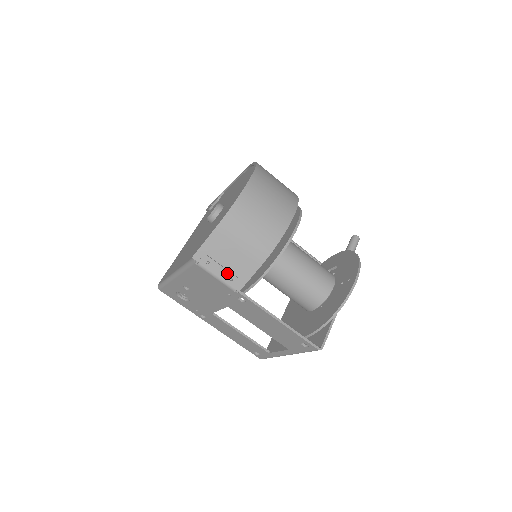
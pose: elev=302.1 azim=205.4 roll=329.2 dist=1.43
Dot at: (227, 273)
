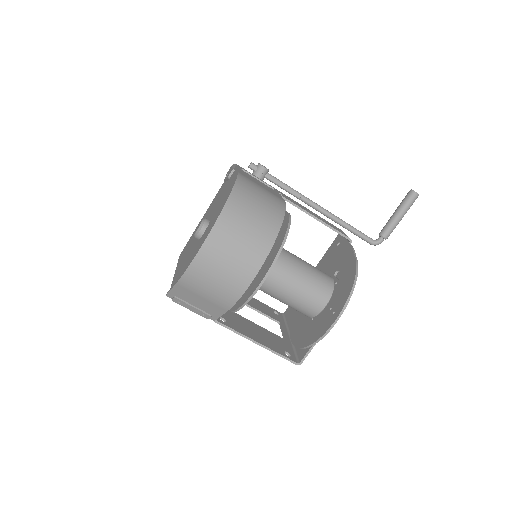
Dot at: (198, 311)
